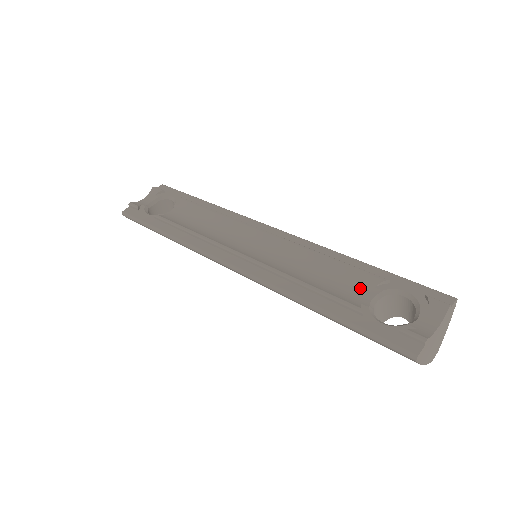
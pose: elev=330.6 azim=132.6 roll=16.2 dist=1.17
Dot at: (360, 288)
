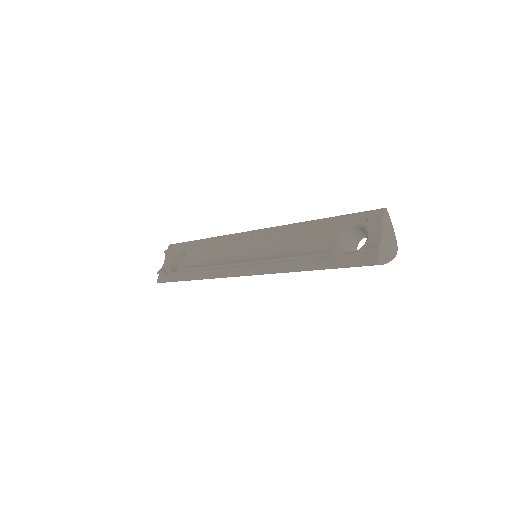
Dot at: (326, 238)
